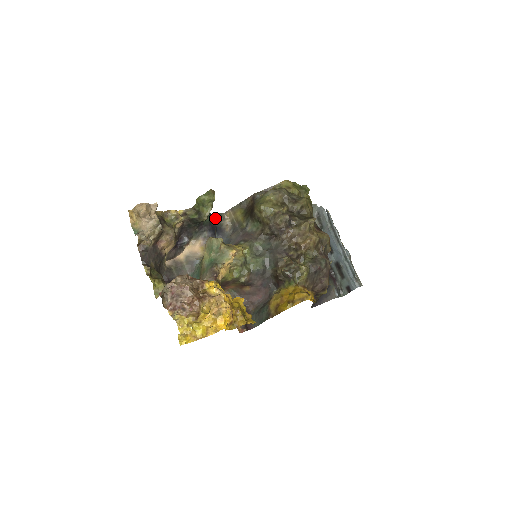
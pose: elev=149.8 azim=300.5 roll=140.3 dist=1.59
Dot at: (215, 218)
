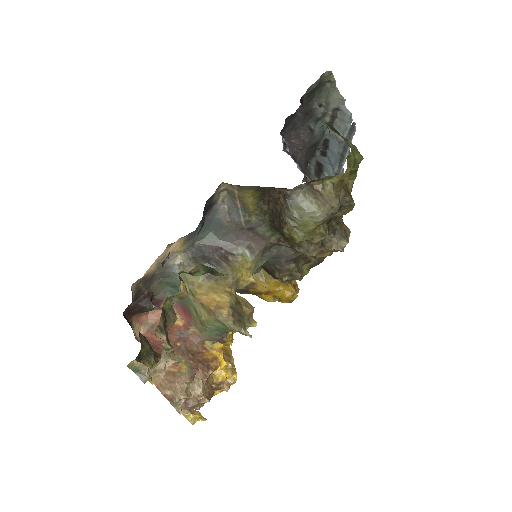
Dot at: (208, 199)
